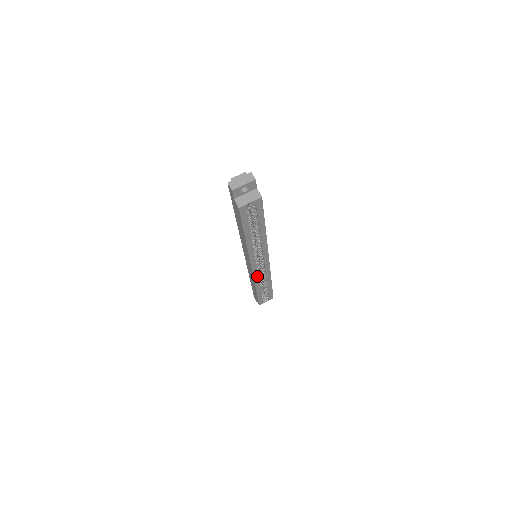
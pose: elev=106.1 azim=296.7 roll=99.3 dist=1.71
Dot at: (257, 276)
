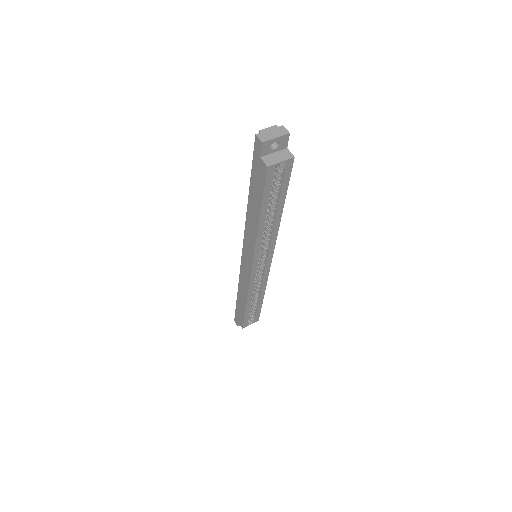
Dot at: (253, 283)
